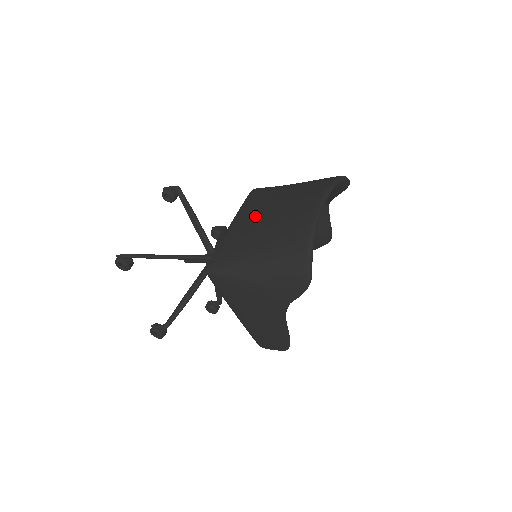
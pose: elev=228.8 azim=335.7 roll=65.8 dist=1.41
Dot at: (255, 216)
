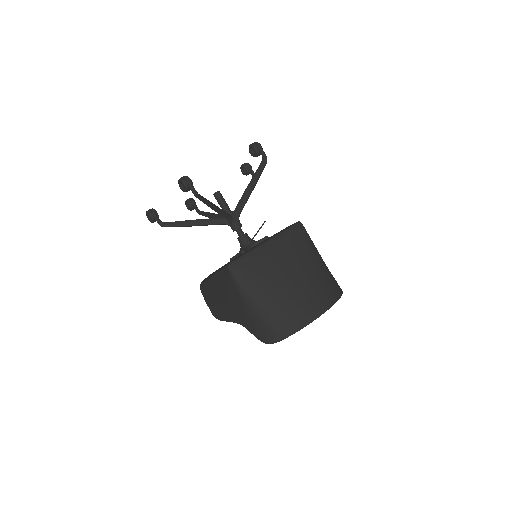
Dot at: (285, 264)
